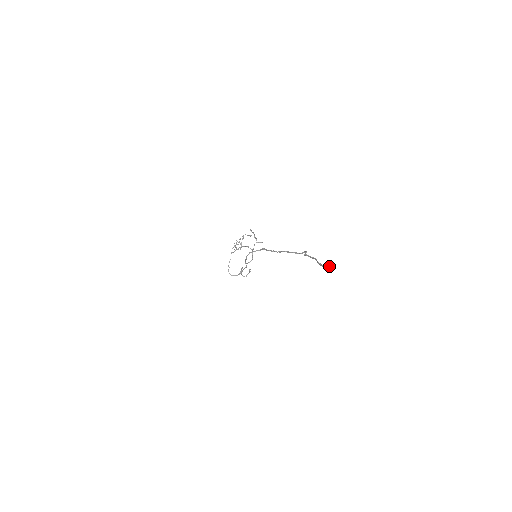
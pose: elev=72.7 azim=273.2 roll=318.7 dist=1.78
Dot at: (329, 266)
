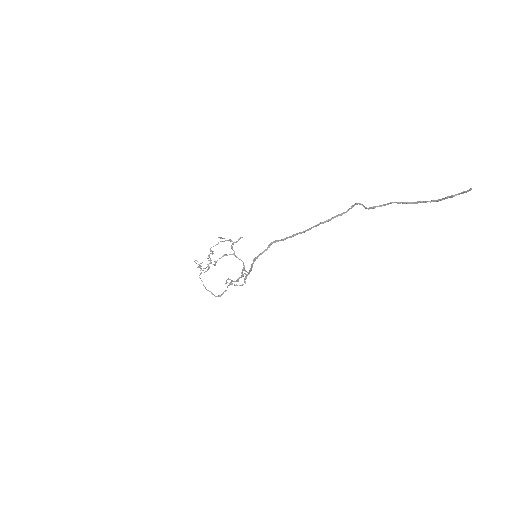
Dot at: occluded
